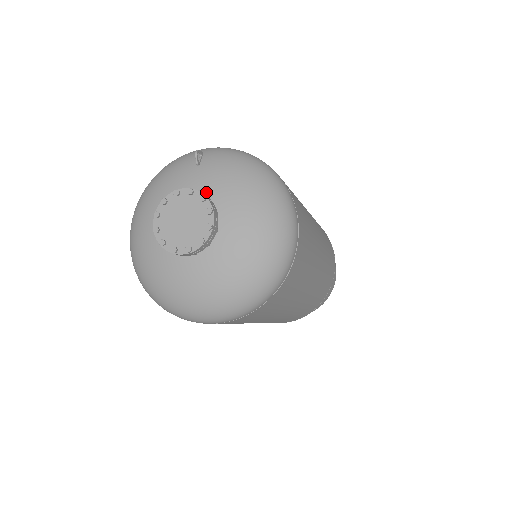
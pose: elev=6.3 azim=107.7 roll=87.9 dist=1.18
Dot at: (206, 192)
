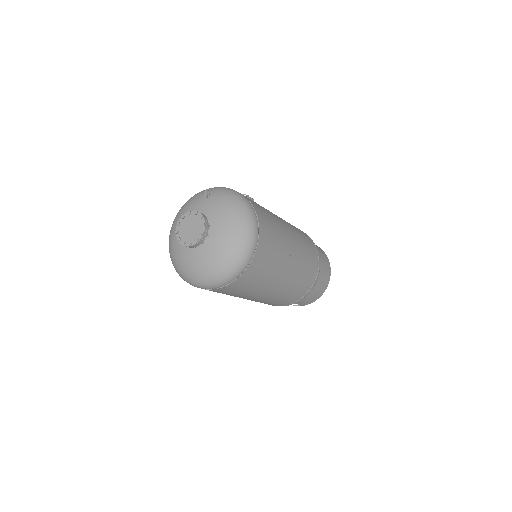
Dot at: (207, 213)
